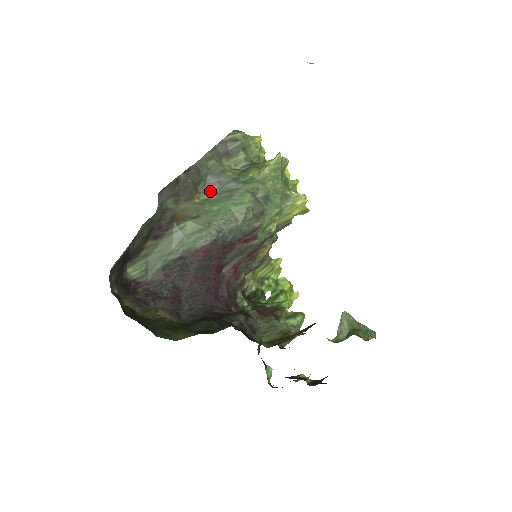
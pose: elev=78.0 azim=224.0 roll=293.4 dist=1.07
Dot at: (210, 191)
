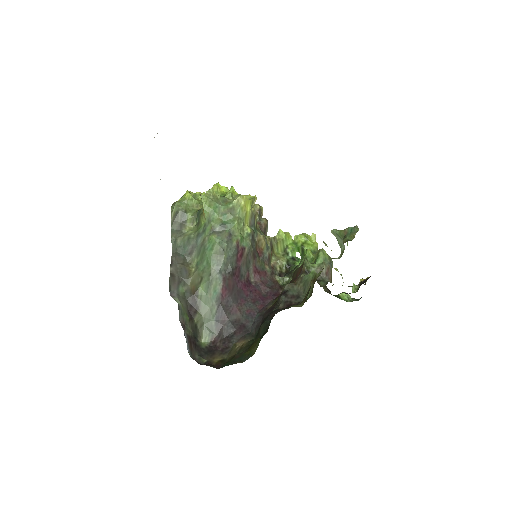
Dot at: (194, 256)
